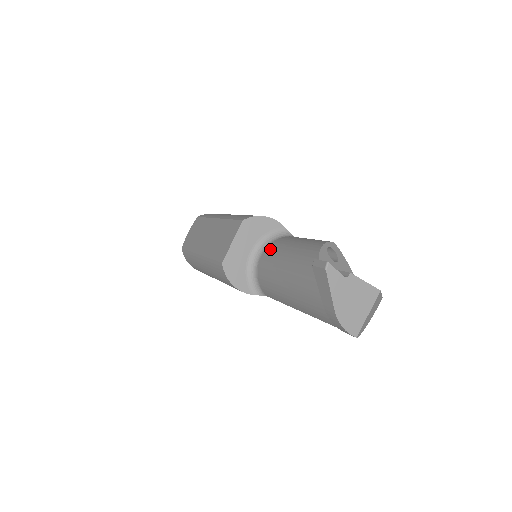
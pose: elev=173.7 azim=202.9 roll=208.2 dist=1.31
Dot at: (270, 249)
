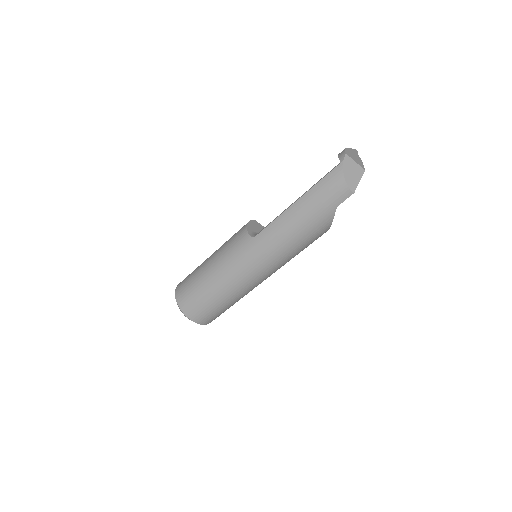
Dot at: occluded
